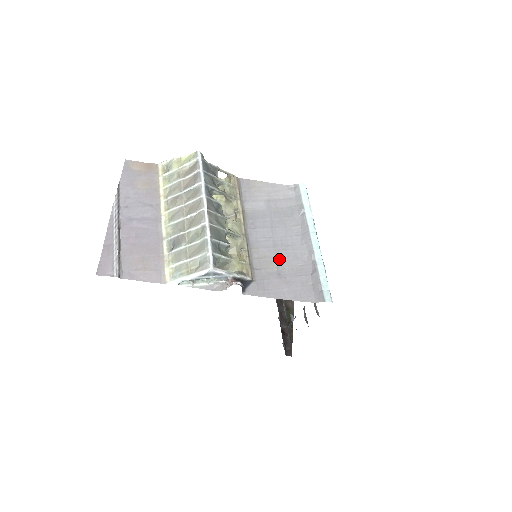
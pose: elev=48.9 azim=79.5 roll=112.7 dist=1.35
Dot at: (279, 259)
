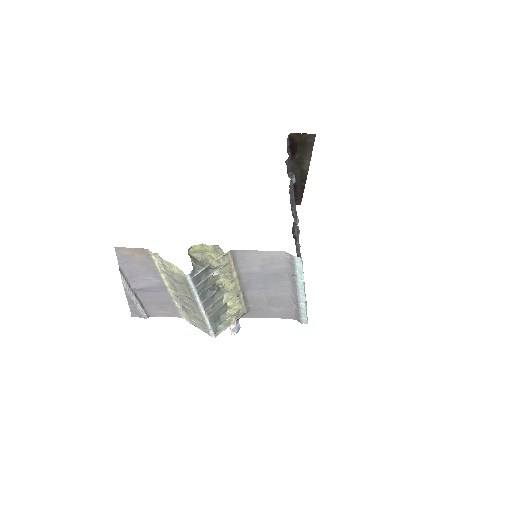
Dot at: (270, 300)
